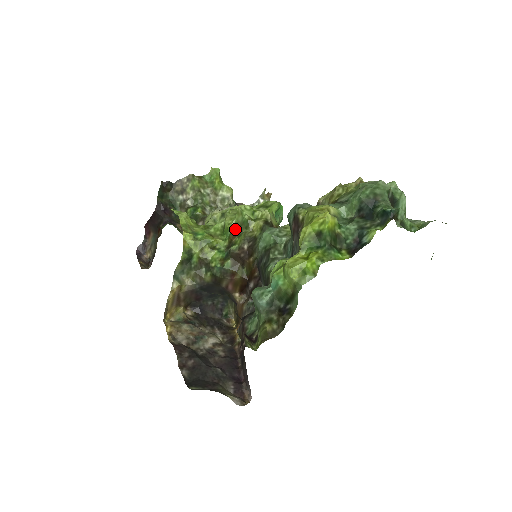
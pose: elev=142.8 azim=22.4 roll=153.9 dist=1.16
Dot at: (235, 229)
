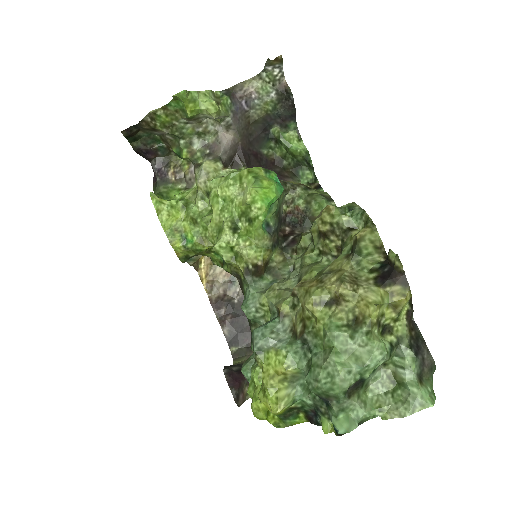
Dot at: occluded
